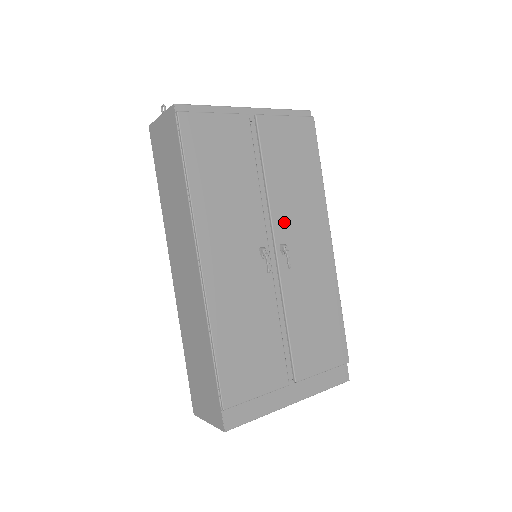
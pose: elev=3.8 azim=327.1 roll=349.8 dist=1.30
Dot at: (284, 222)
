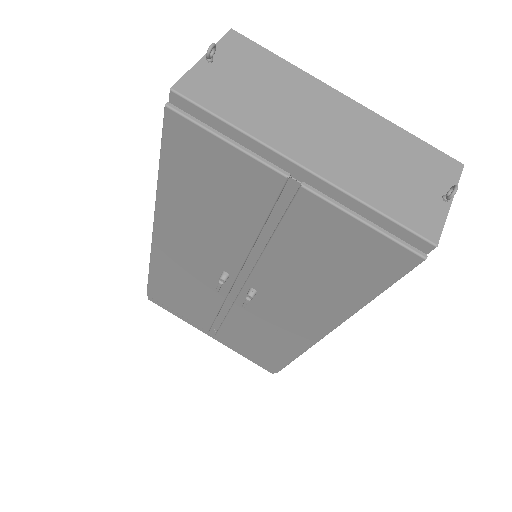
Dot at: (269, 282)
